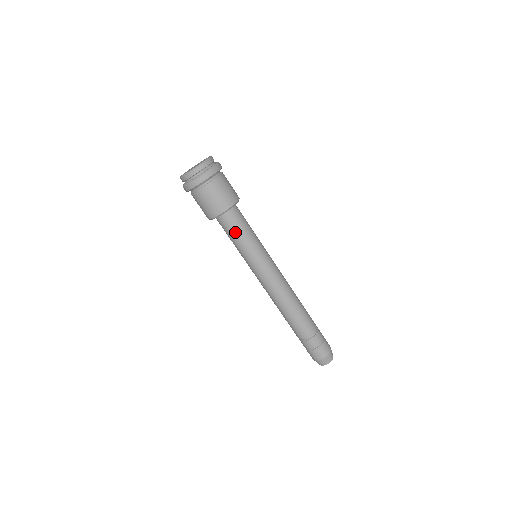
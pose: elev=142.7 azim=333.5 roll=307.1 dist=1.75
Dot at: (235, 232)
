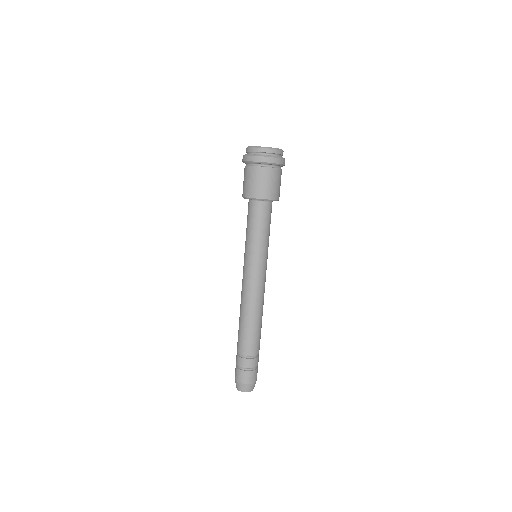
Dot at: (249, 221)
